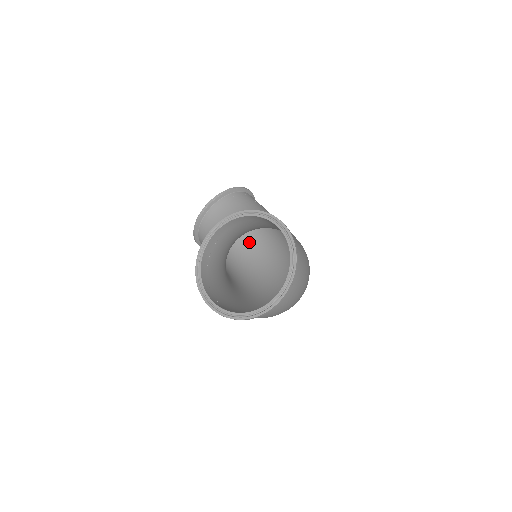
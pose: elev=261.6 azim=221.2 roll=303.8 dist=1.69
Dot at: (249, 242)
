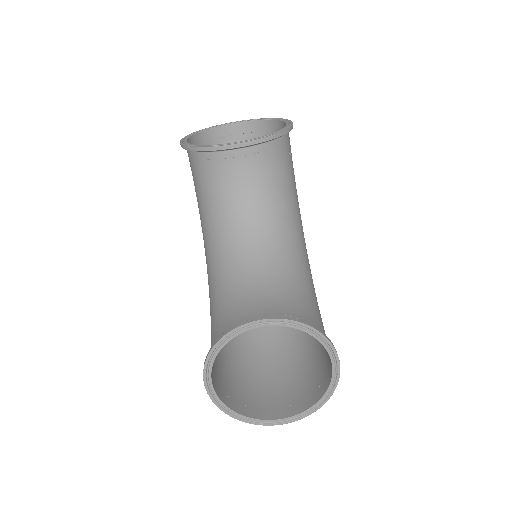
Dot at: occluded
